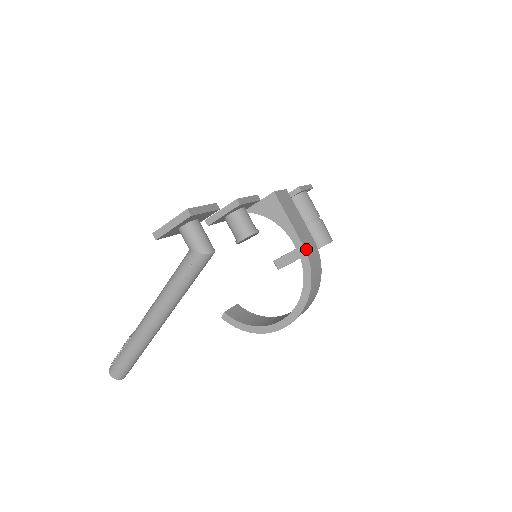
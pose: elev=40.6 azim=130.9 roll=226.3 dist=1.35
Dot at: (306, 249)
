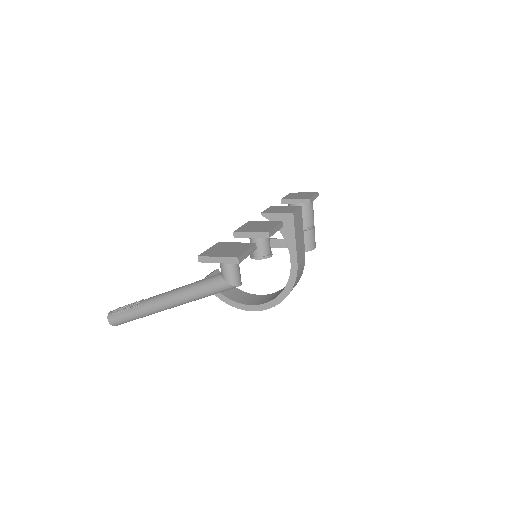
Dot at: (298, 266)
